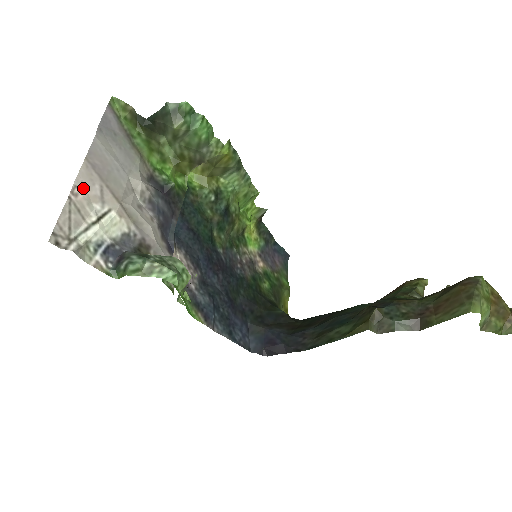
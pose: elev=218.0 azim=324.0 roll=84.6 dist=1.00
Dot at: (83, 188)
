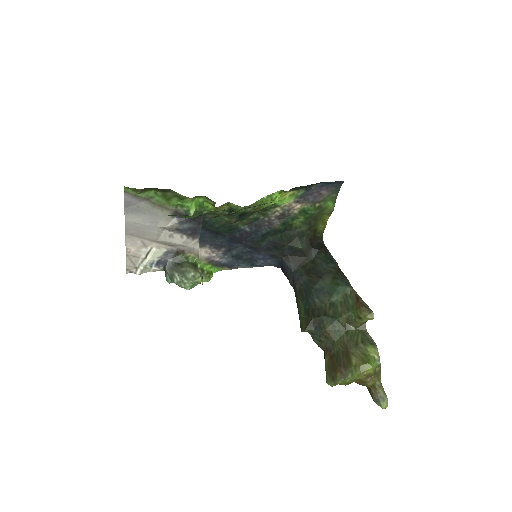
Dot at: (132, 247)
